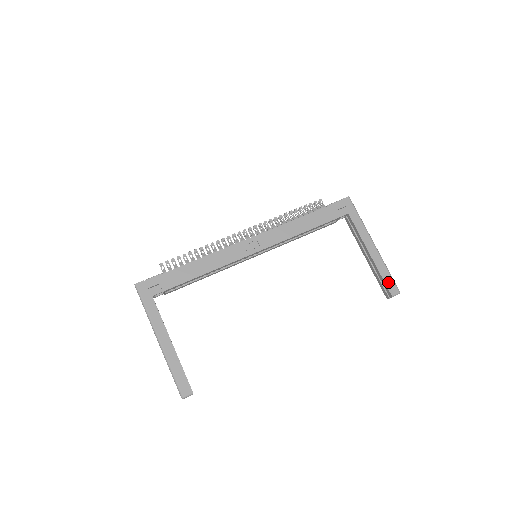
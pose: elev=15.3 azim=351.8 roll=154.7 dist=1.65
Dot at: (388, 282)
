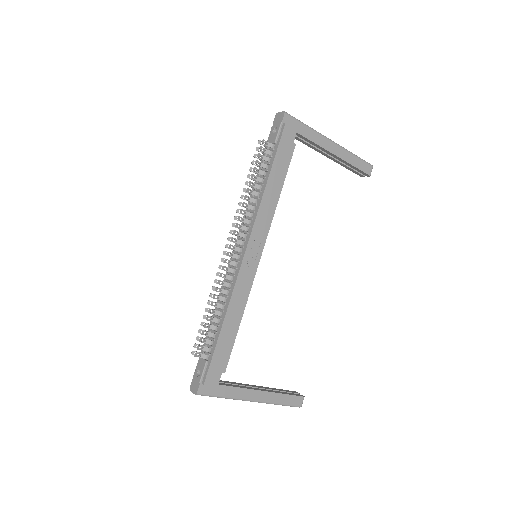
Dot at: (362, 167)
